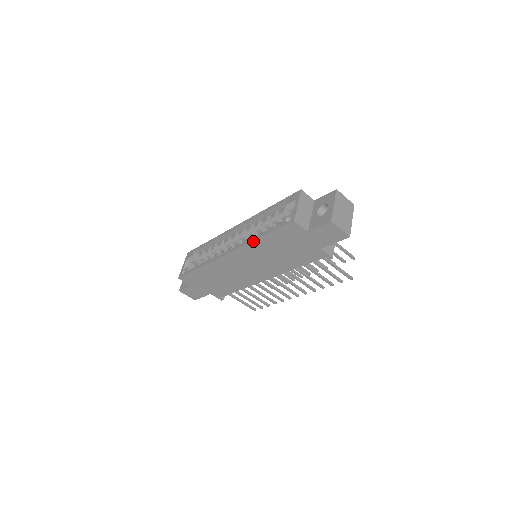
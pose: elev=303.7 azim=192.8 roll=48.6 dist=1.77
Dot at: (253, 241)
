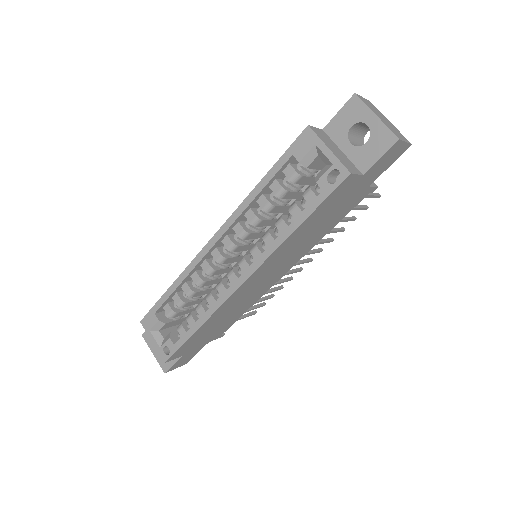
Dot at: (283, 242)
